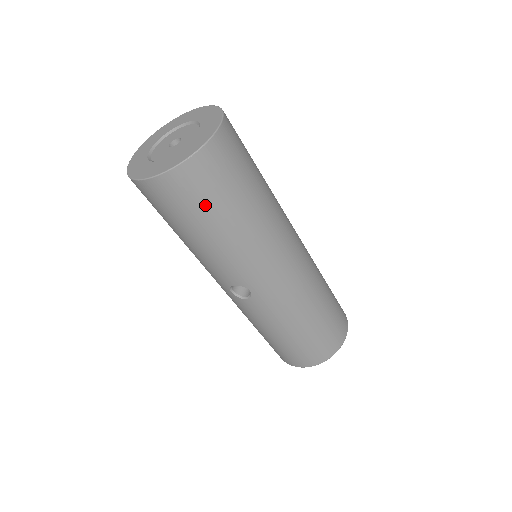
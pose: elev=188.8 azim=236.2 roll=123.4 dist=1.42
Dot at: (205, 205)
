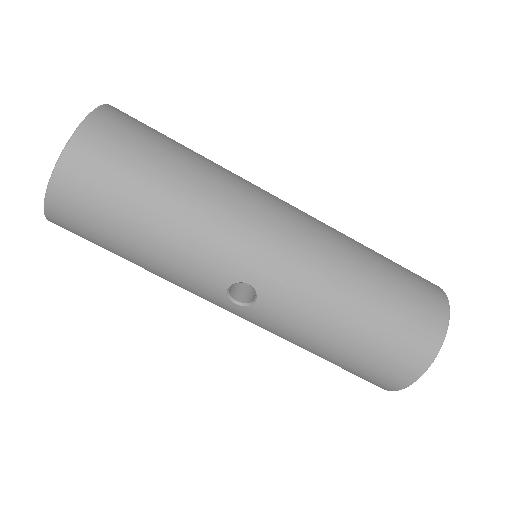
Dot at: (117, 191)
